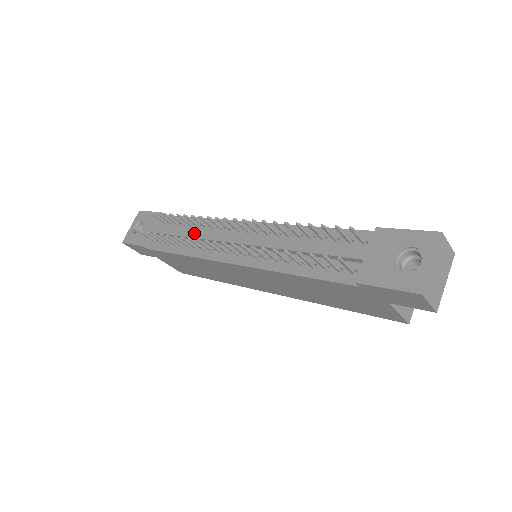
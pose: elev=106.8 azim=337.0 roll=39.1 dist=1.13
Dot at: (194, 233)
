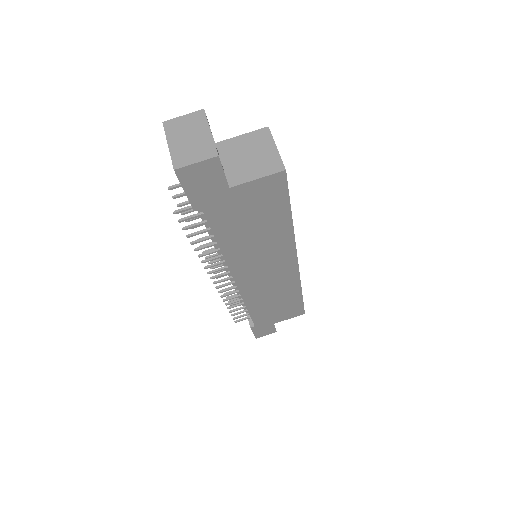
Dot at: occluded
